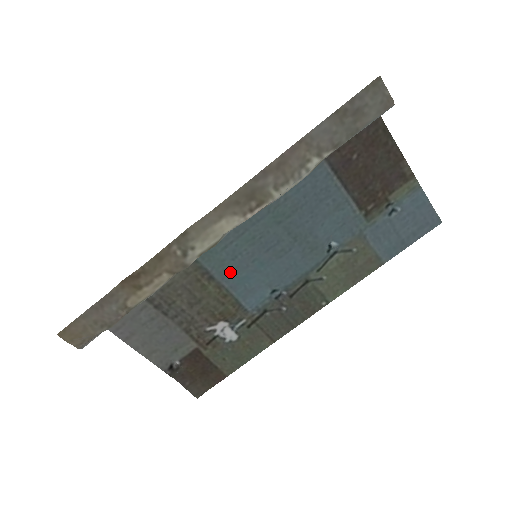
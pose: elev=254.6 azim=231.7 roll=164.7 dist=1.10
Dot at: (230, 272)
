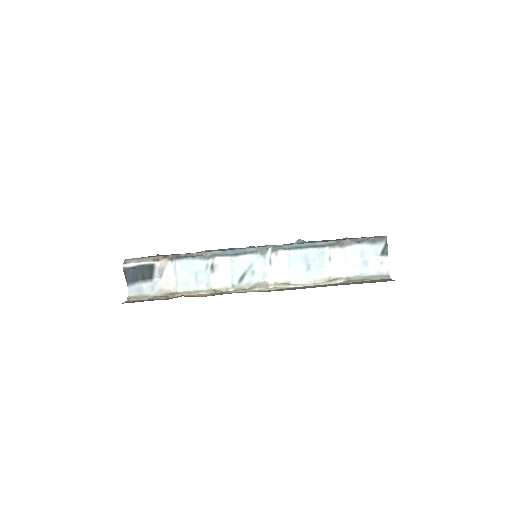
Dot at: (232, 249)
